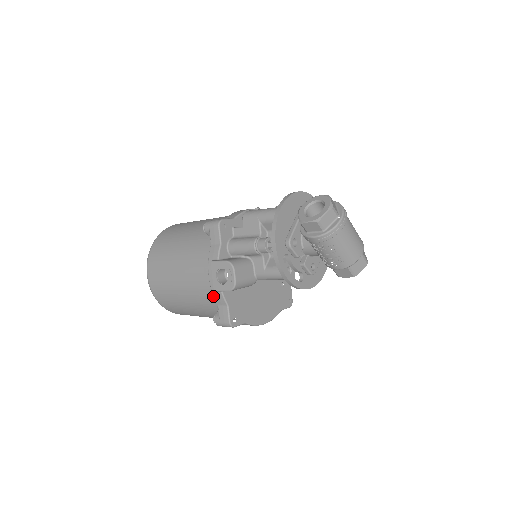
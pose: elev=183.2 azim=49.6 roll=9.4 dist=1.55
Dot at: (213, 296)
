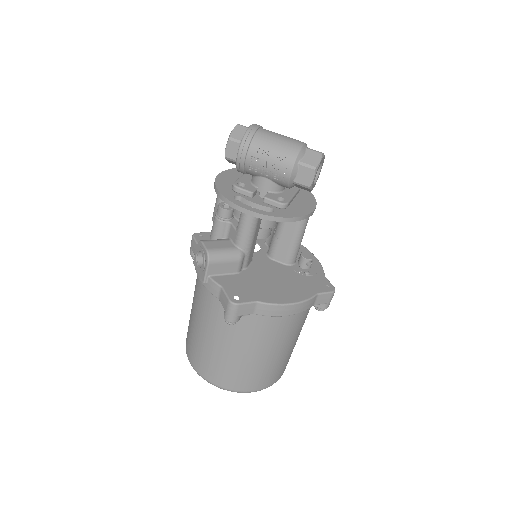
Dot at: (214, 297)
